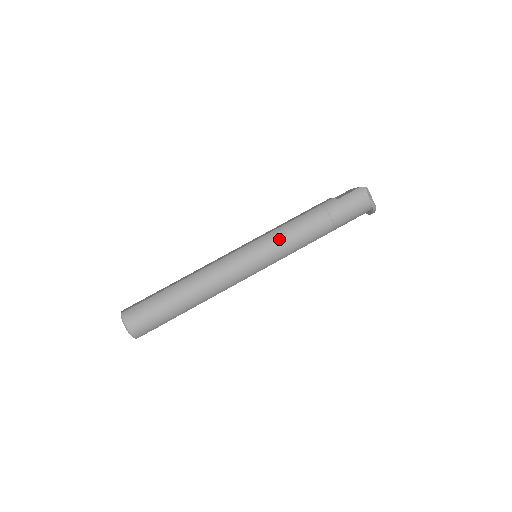
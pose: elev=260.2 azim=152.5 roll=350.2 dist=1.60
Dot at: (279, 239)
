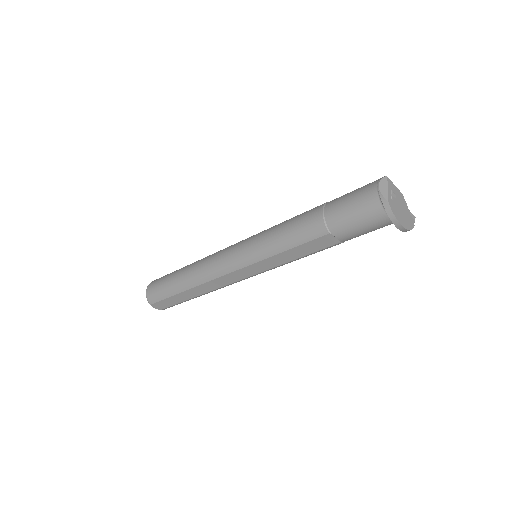
Dot at: (268, 230)
